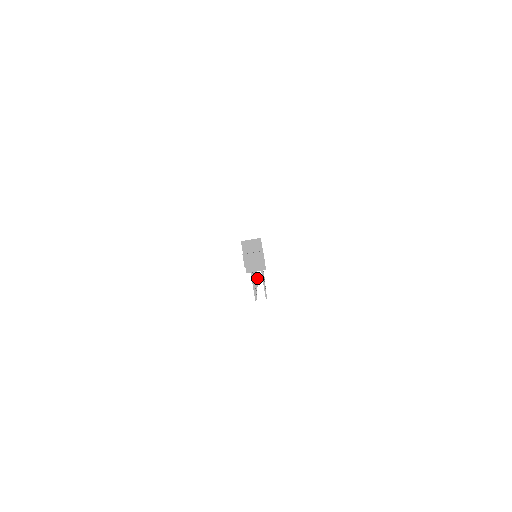
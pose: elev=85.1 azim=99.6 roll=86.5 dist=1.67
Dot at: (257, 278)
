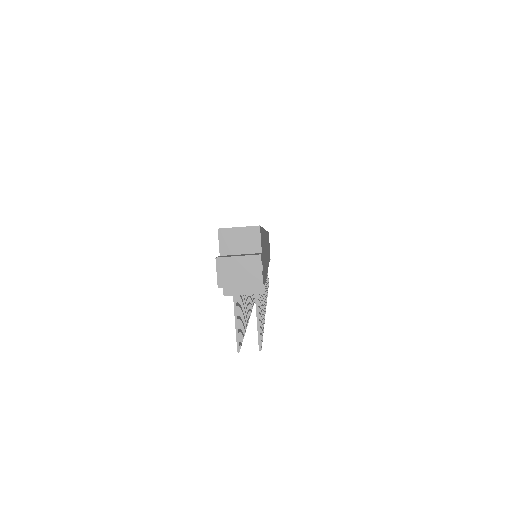
Dot at: occluded
